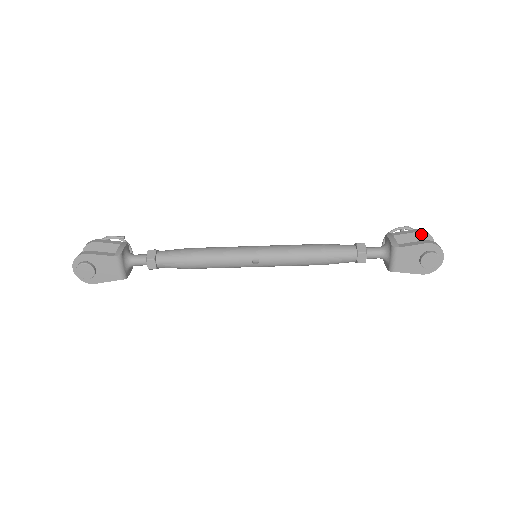
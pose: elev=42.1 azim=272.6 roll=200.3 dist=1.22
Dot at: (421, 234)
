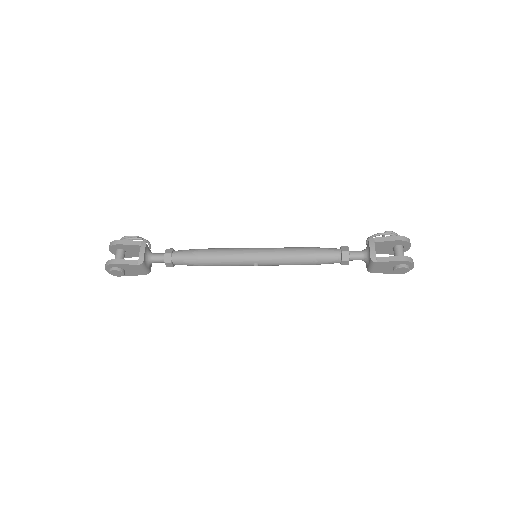
Dot at: (400, 241)
